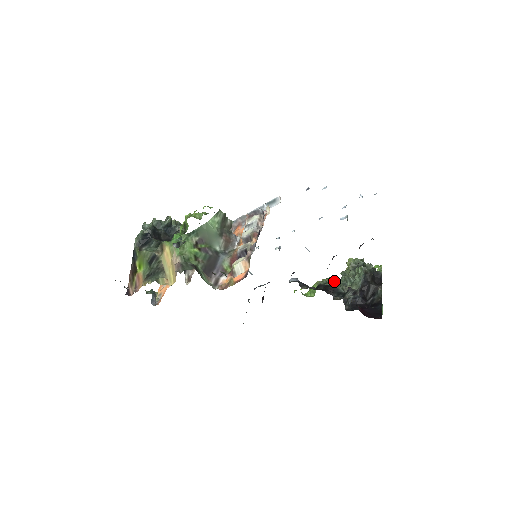
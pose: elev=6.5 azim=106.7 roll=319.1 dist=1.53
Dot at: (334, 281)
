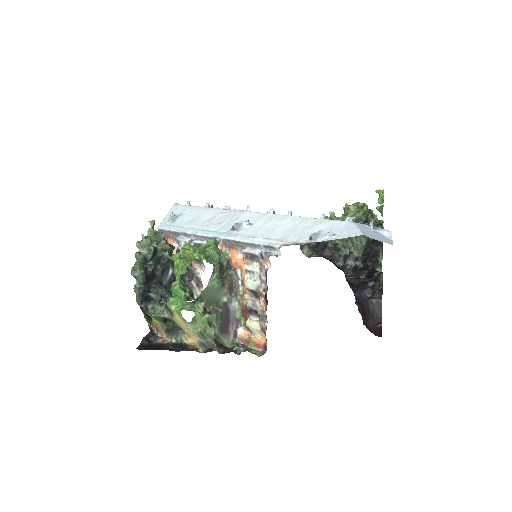
Dot at: occluded
